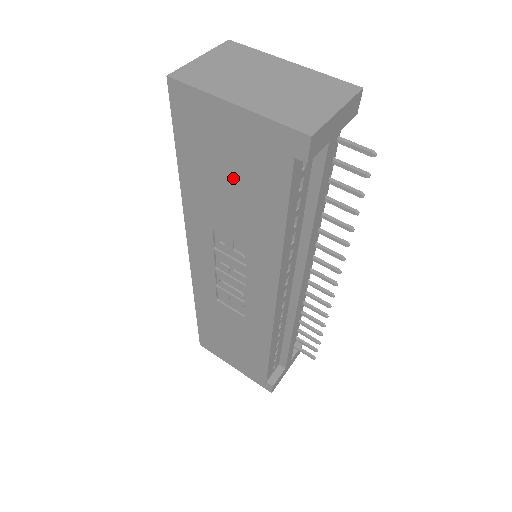
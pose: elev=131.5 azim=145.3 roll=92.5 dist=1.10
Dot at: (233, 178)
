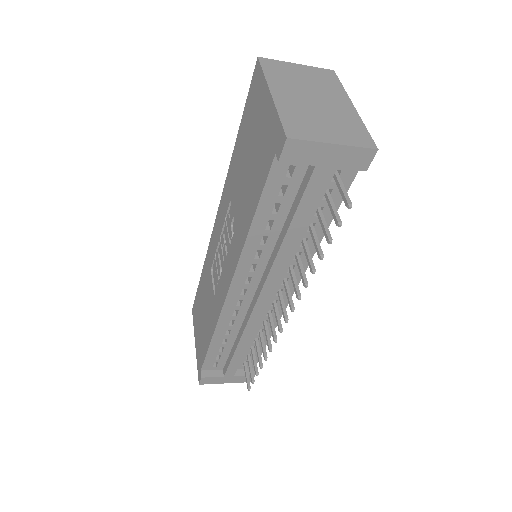
Dot at: (251, 158)
